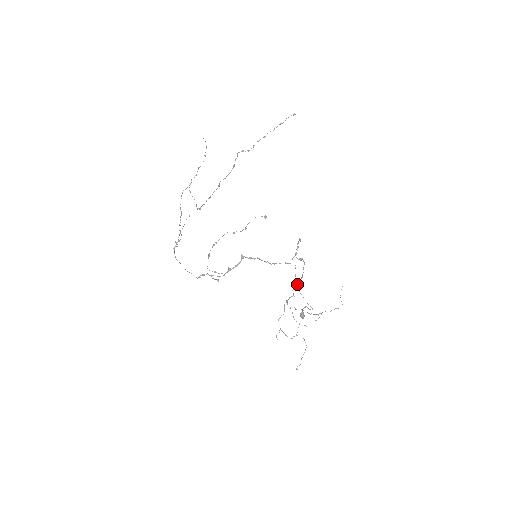
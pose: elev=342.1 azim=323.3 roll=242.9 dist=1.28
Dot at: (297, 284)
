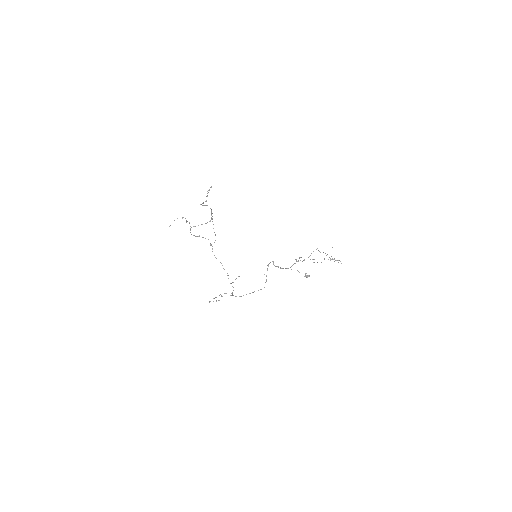
Dot at: occluded
